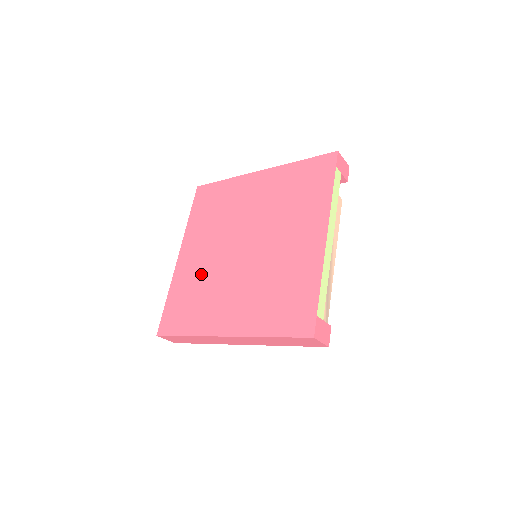
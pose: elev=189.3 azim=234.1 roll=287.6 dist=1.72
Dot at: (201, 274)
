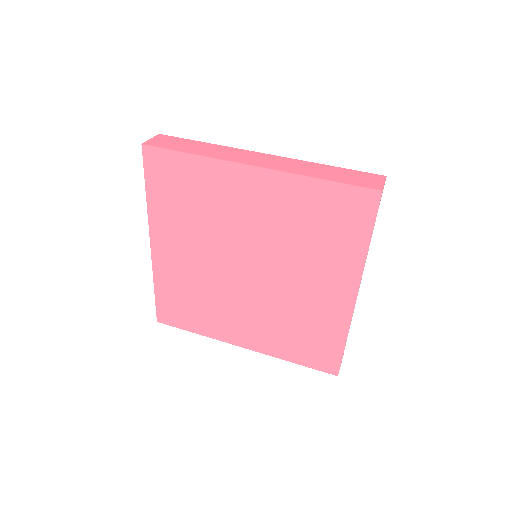
Dot at: (194, 280)
